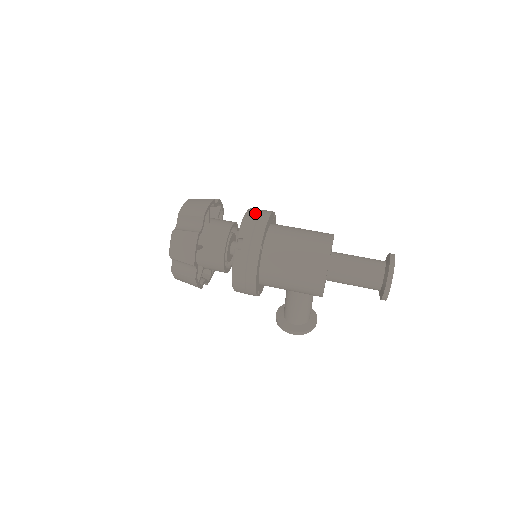
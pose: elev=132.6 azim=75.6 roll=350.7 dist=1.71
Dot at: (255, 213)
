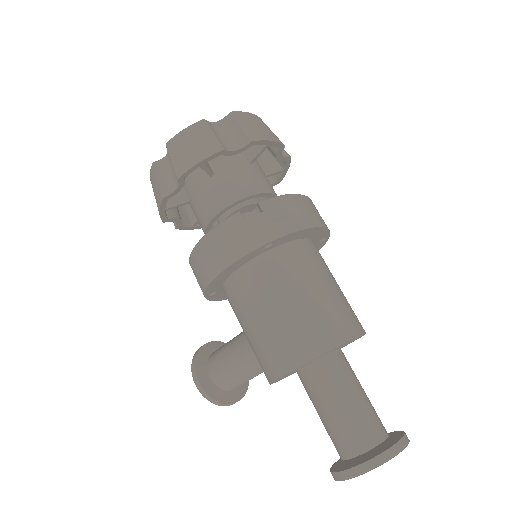
Dot at: (309, 205)
